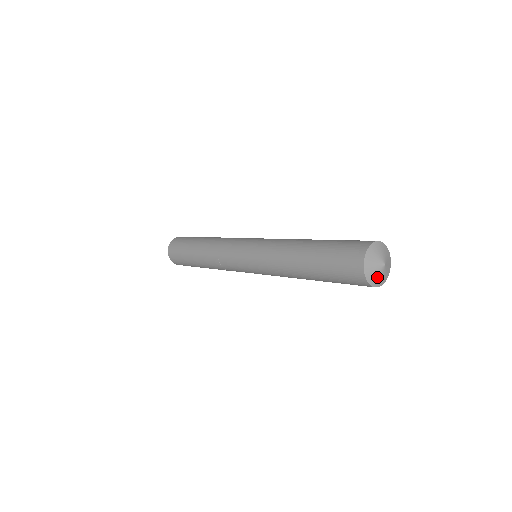
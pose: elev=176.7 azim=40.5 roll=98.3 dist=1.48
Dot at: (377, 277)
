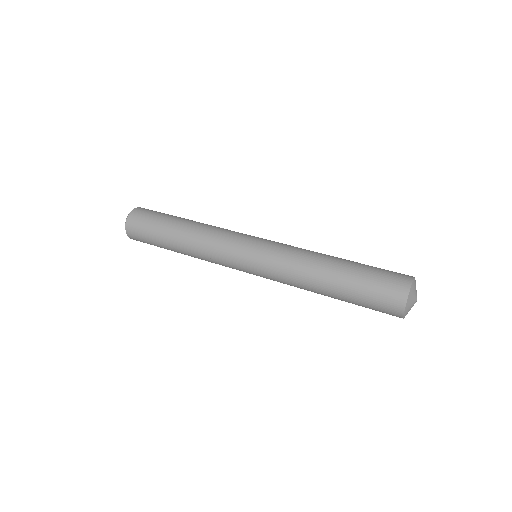
Dot at: (409, 309)
